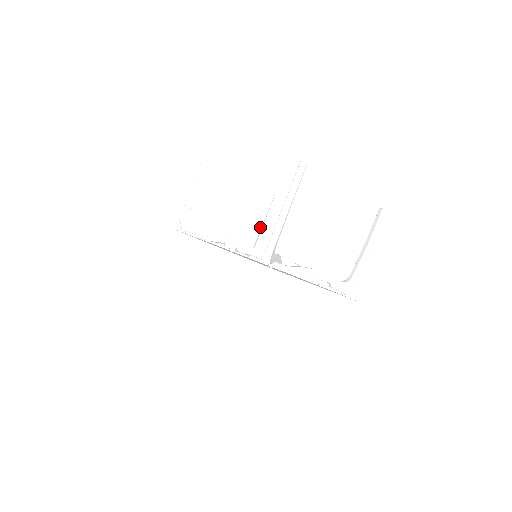
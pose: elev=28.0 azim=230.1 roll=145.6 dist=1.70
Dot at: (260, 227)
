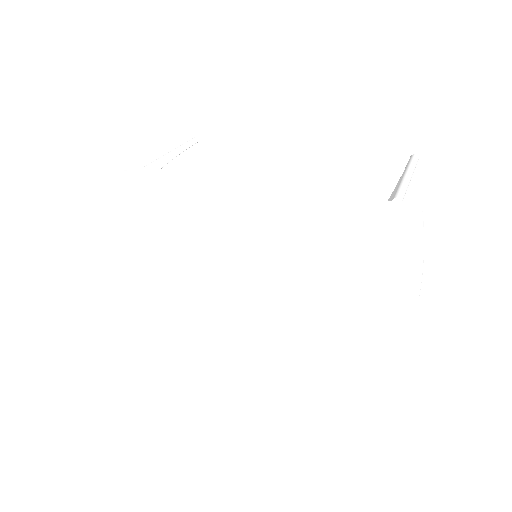
Dot at: occluded
